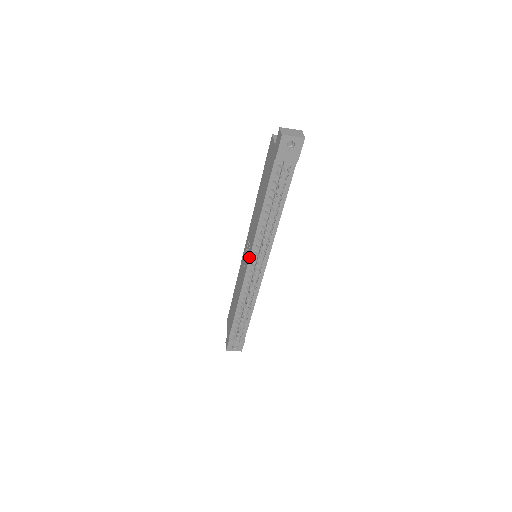
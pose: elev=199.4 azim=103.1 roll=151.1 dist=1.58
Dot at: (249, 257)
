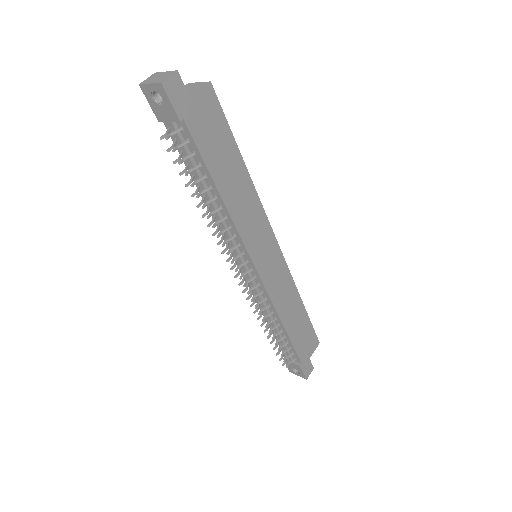
Dot at: (232, 256)
